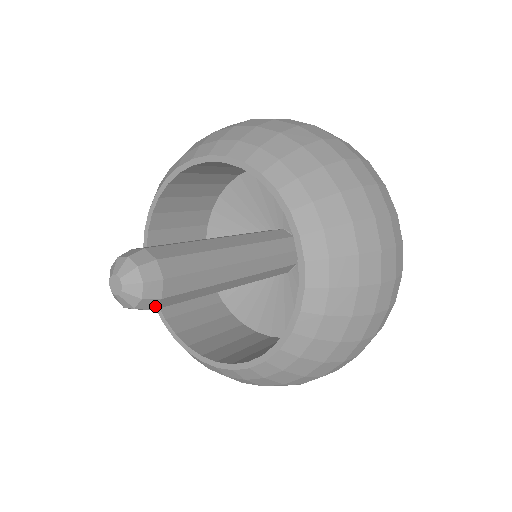
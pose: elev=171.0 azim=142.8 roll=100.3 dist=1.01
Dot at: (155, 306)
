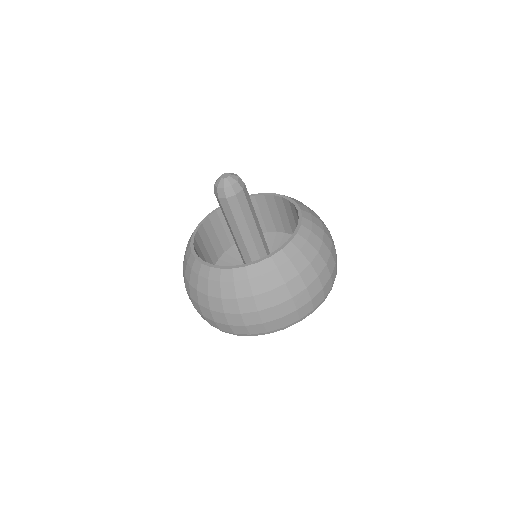
Dot at: (238, 193)
